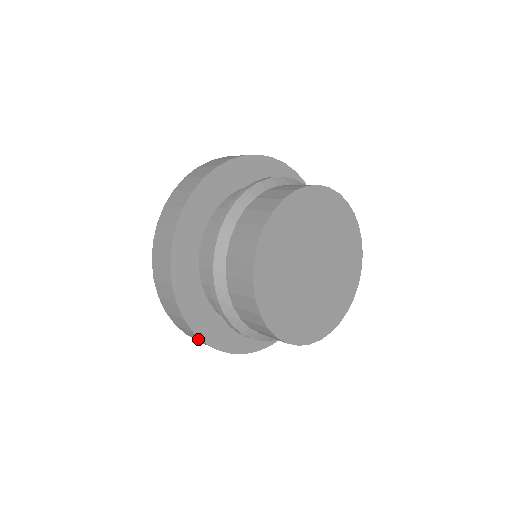
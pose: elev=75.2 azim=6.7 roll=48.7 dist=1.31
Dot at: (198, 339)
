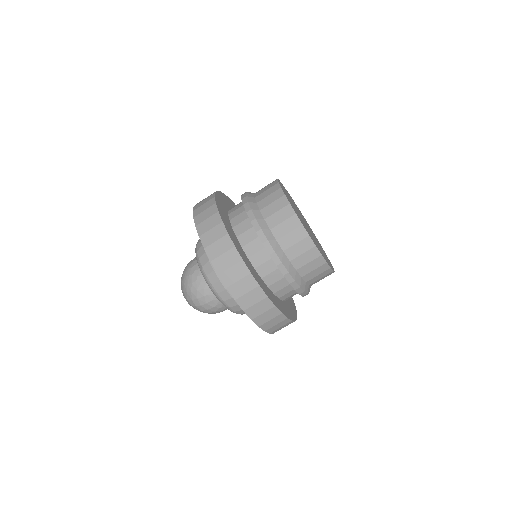
Dot at: (285, 324)
